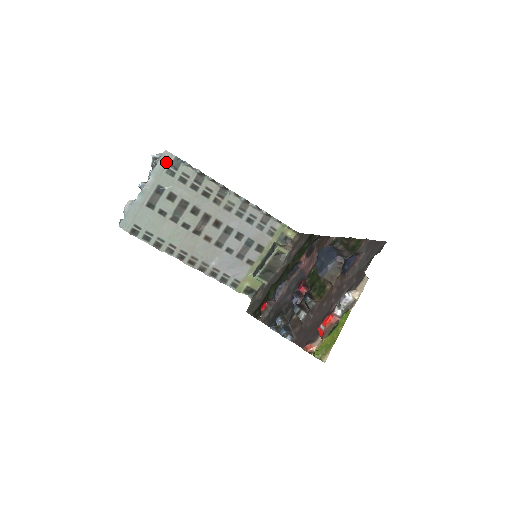
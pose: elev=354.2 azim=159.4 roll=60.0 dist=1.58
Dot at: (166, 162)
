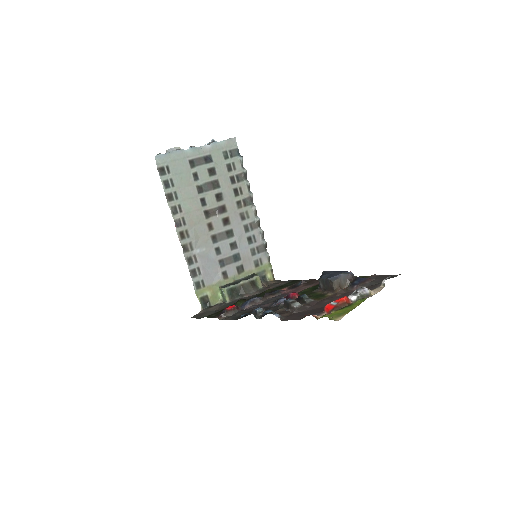
Dot at: (229, 145)
